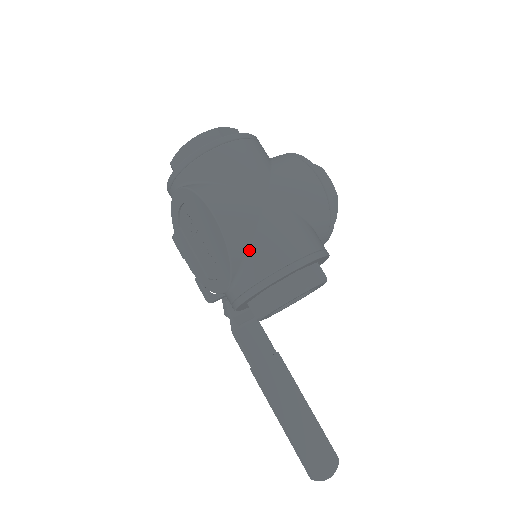
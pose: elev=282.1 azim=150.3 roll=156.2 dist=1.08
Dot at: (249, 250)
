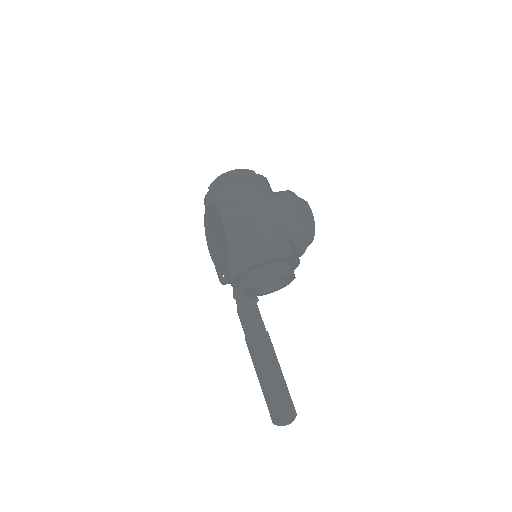
Dot at: (242, 245)
